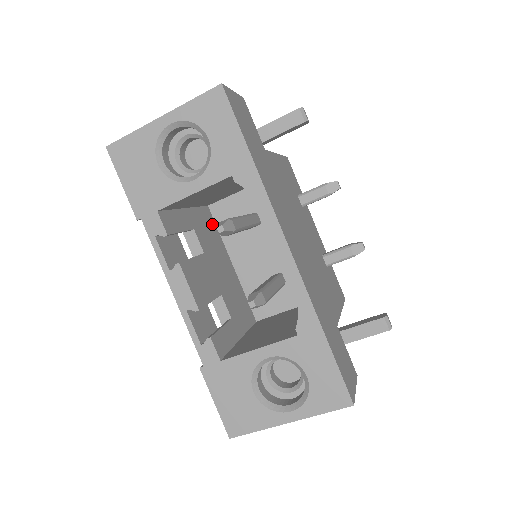
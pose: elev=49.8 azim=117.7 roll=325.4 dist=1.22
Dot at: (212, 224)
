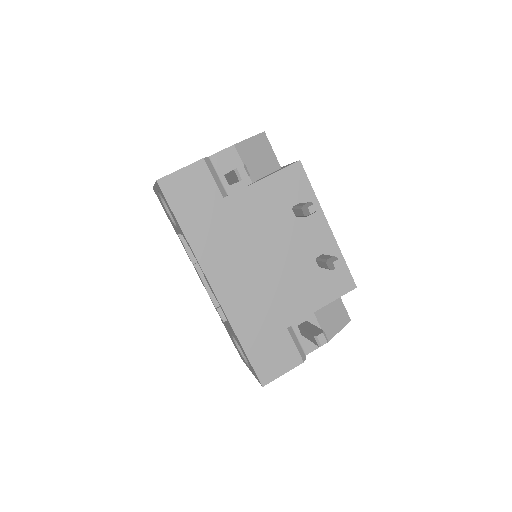
Dot at: occluded
